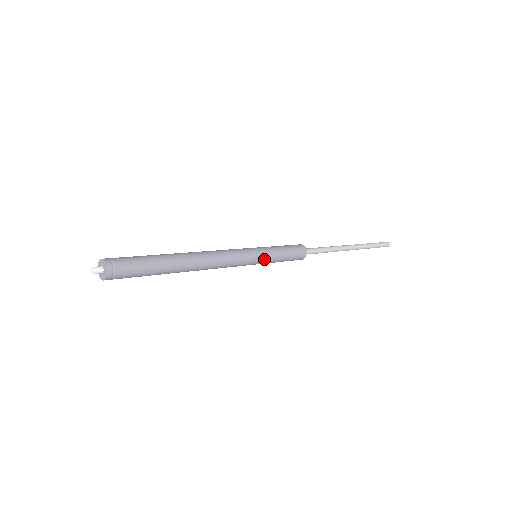
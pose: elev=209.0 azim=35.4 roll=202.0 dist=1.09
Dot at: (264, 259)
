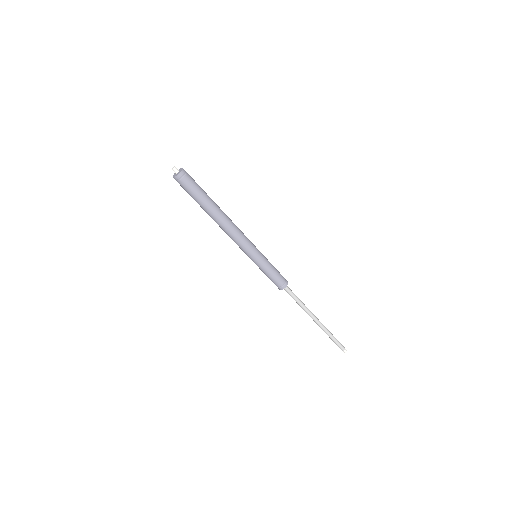
Dot at: (259, 260)
